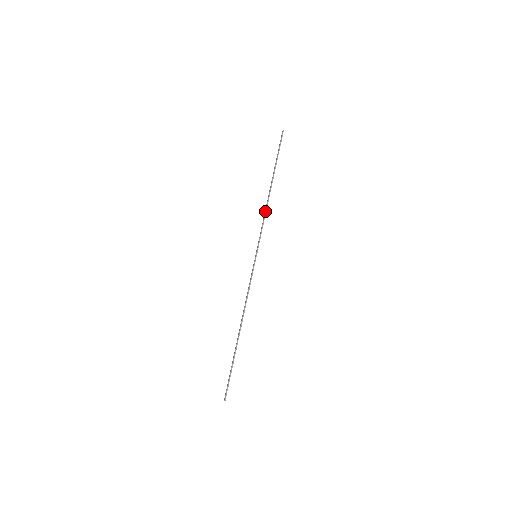
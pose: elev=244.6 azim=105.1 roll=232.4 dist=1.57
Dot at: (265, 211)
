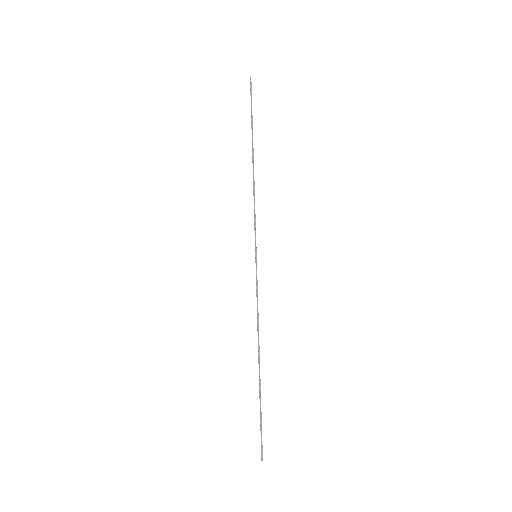
Dot at: (253, 193)
